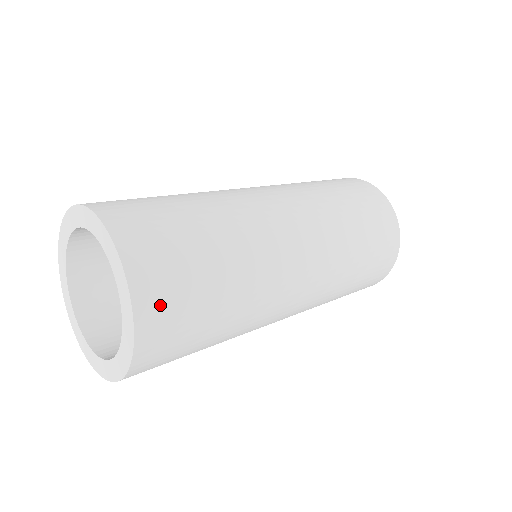
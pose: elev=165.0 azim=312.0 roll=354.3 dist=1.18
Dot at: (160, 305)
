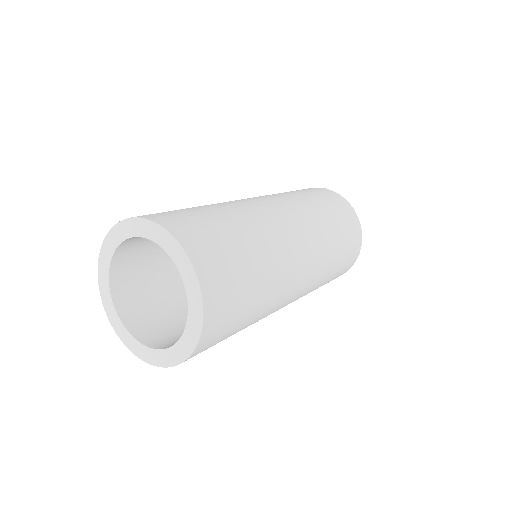
Dot at: (200, 244)
